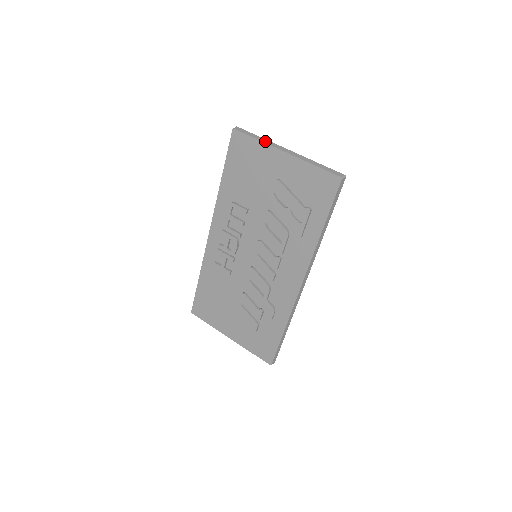
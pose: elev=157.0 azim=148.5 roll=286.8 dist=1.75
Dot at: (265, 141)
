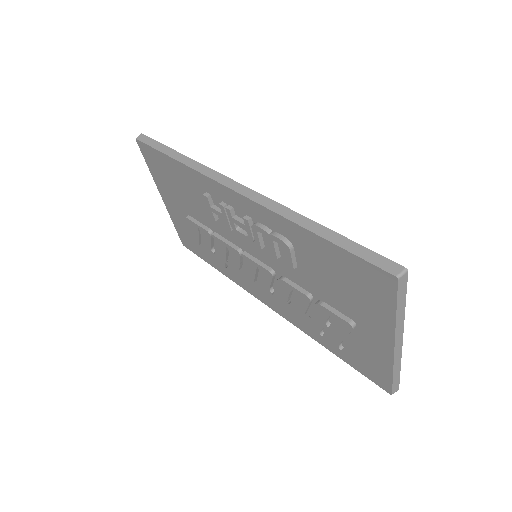
Dot at: (400, 320)
